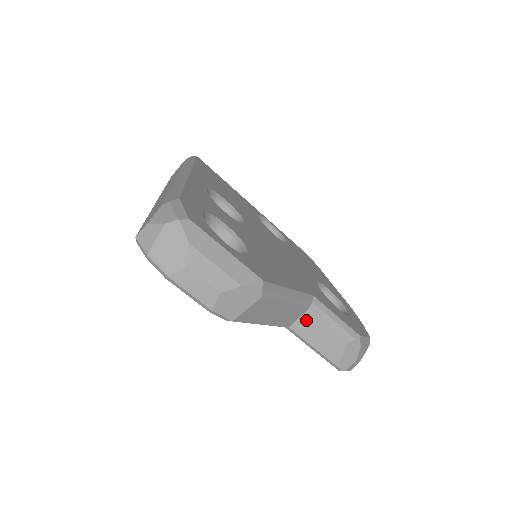
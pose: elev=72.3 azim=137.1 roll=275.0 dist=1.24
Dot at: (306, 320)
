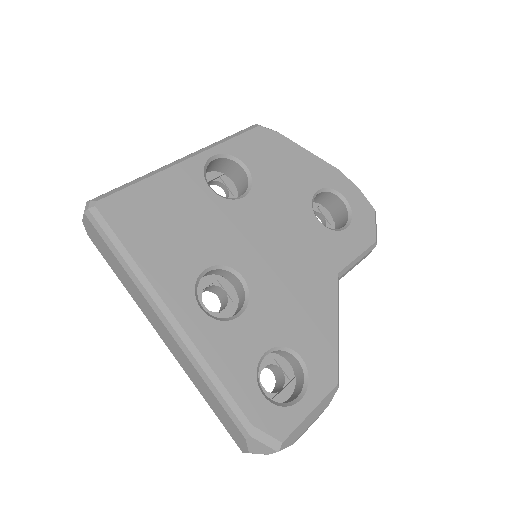
Dot at: occluded
